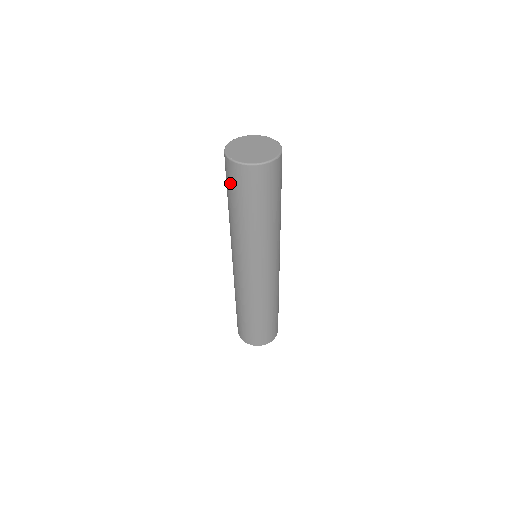
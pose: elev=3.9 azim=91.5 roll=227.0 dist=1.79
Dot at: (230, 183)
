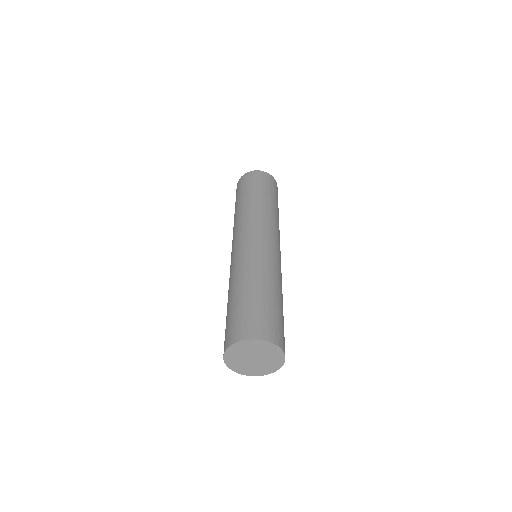
Dot at: (236, 194)
